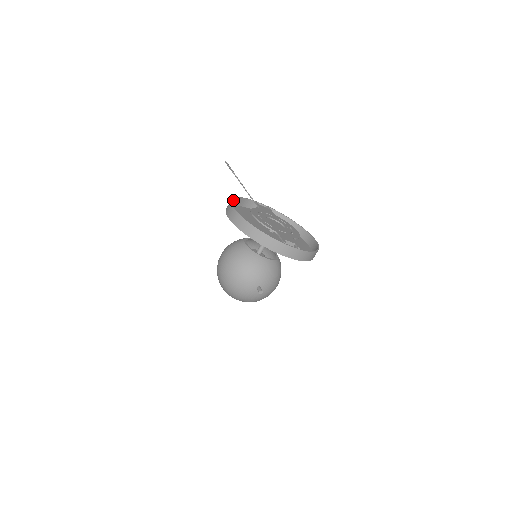
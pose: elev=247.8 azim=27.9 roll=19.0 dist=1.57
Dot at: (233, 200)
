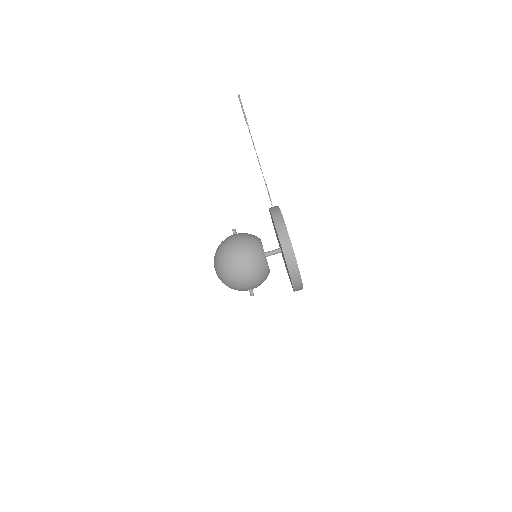
Dot at: (280, 214)
